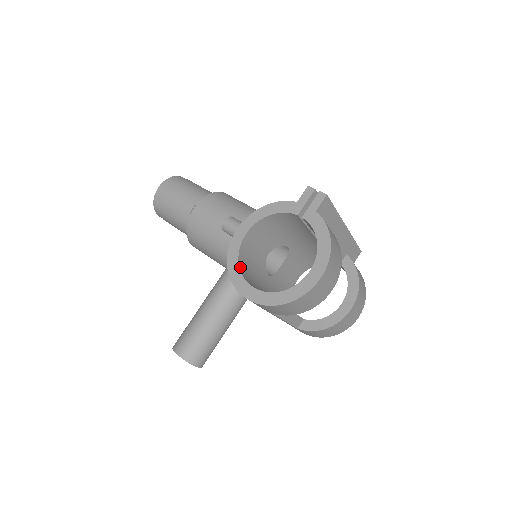
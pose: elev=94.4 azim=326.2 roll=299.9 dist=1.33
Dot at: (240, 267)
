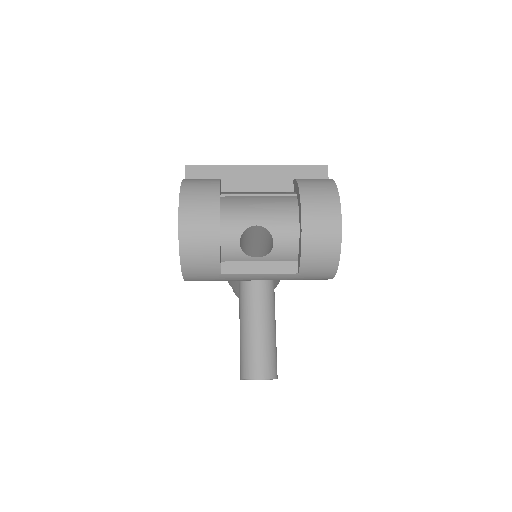
Dot at: occluded
